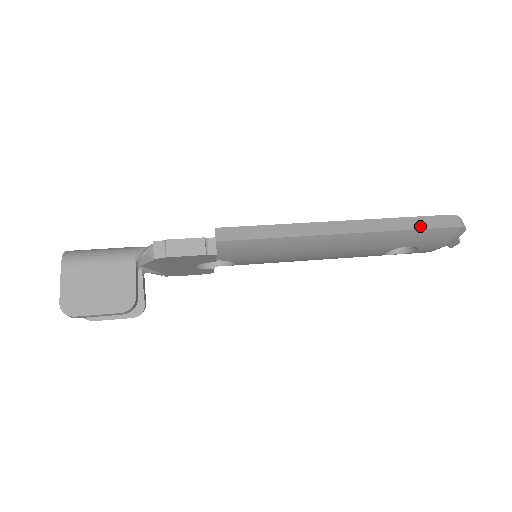
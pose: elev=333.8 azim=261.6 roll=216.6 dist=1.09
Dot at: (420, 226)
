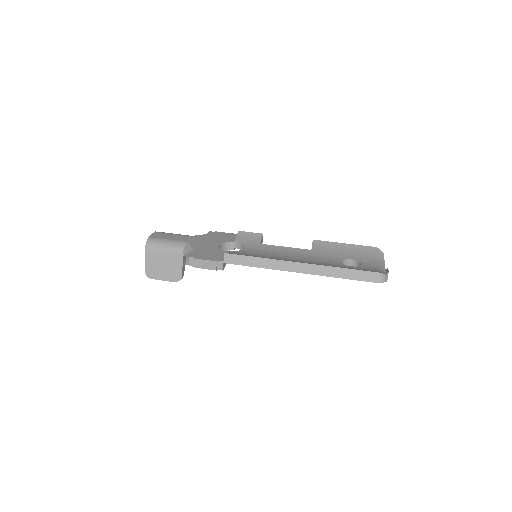
Dot at: (351, 277)
